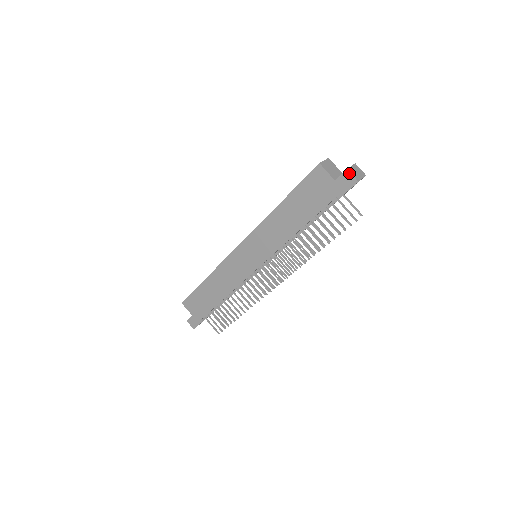
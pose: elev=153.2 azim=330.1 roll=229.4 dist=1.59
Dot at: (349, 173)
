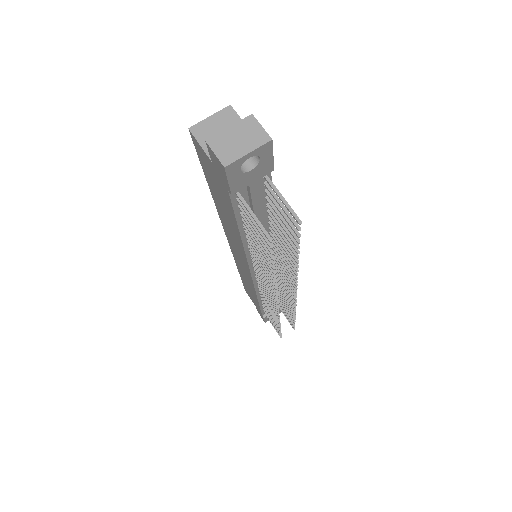
Dot at: (210, 149)
